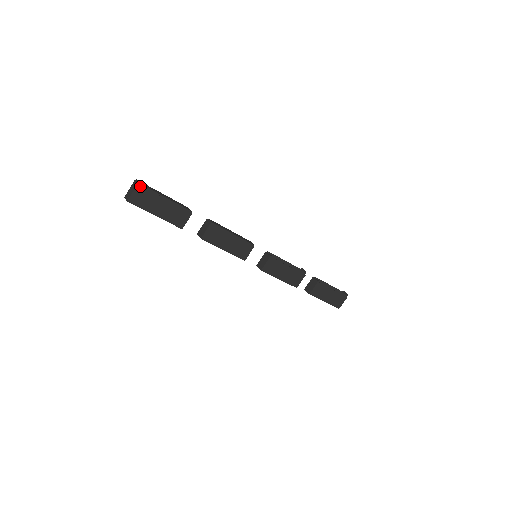
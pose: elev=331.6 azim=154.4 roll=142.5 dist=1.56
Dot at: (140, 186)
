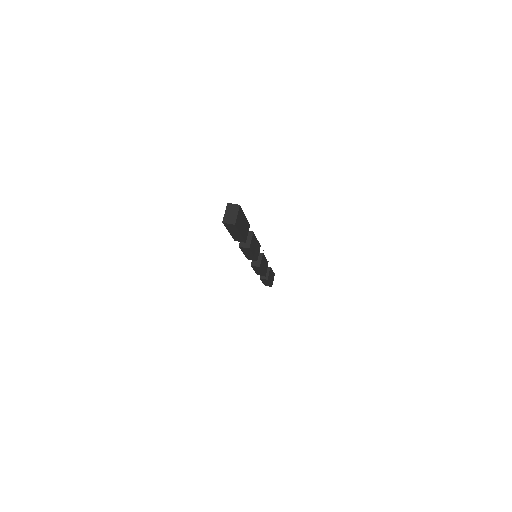
Dot at: (240, 208)
